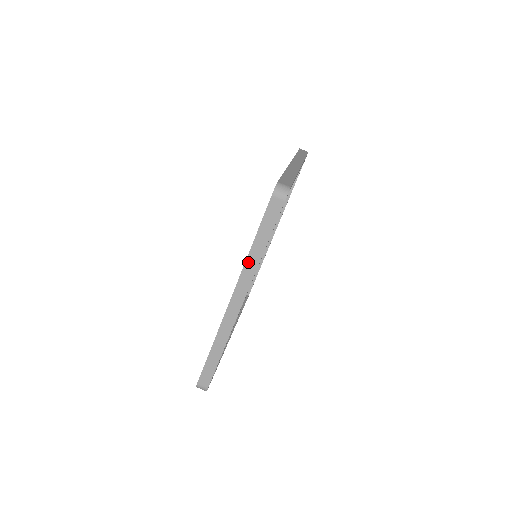
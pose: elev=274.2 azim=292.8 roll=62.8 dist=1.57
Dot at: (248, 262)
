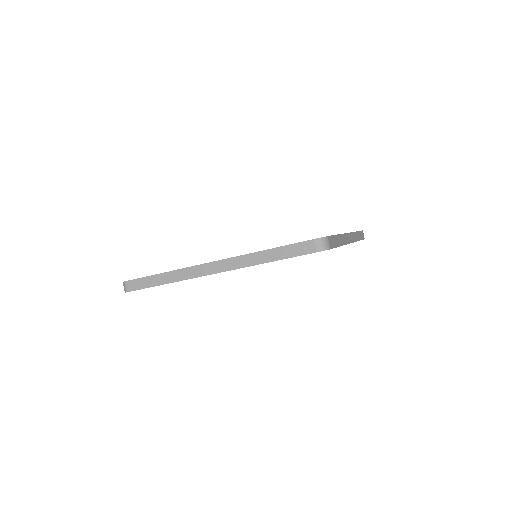
Dot at: (250, 256)
